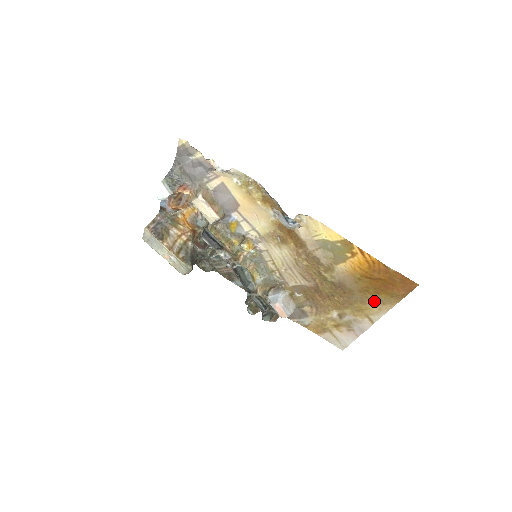
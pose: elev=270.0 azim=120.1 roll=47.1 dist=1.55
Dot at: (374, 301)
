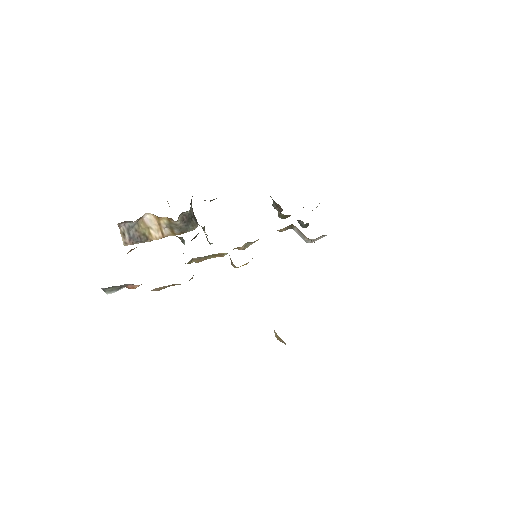
Dot at: occluded
